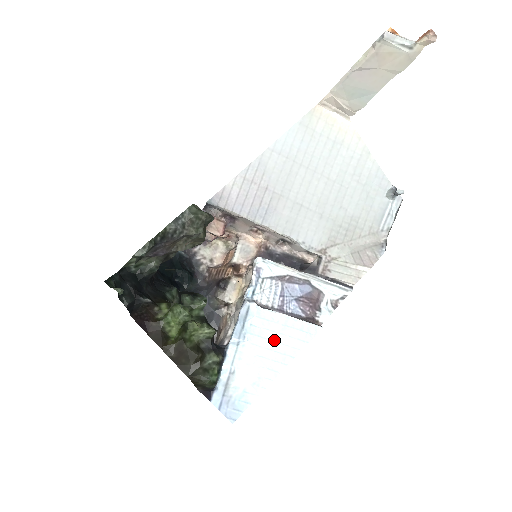
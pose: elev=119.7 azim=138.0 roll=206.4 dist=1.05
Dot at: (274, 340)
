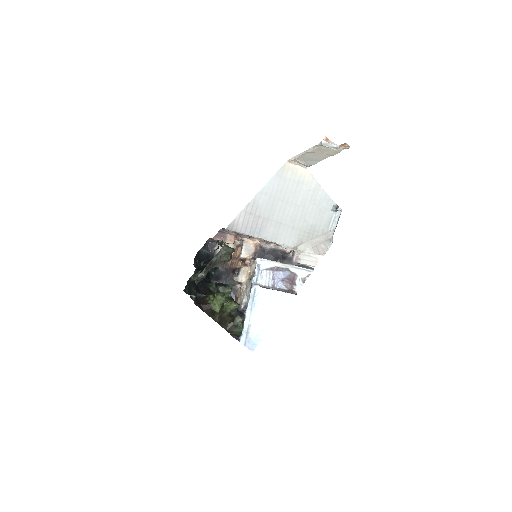
Dot at: (271, 305)
